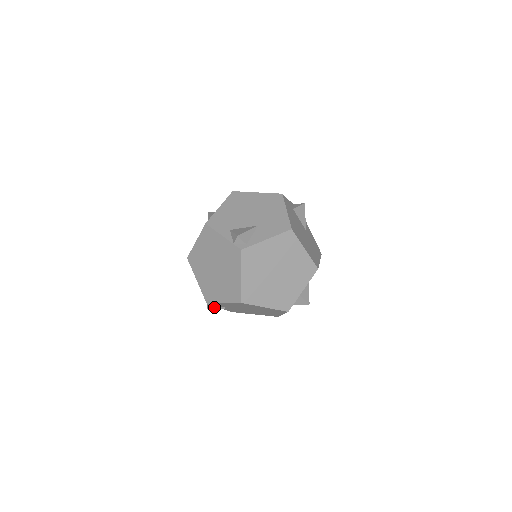
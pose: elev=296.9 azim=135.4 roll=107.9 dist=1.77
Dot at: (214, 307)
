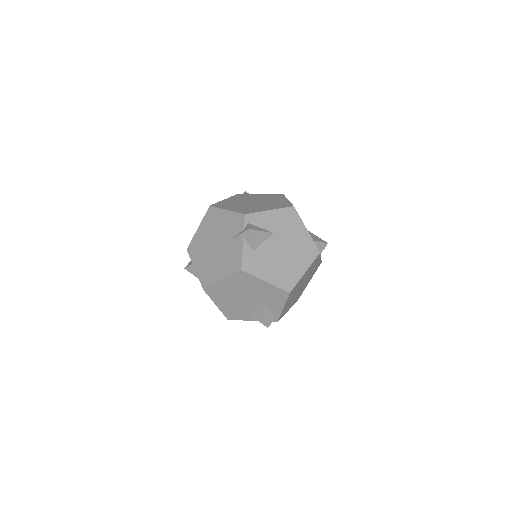
Dot at: occluded
